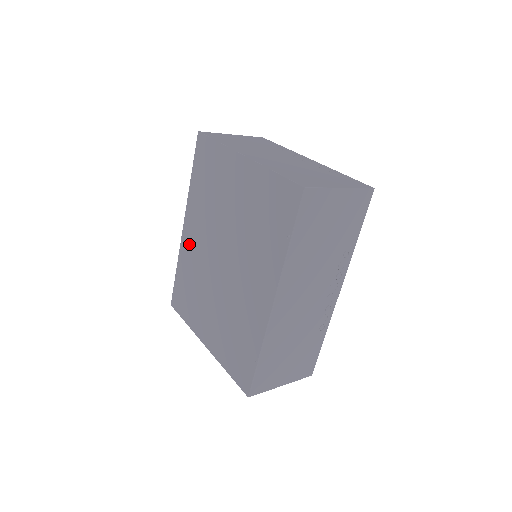
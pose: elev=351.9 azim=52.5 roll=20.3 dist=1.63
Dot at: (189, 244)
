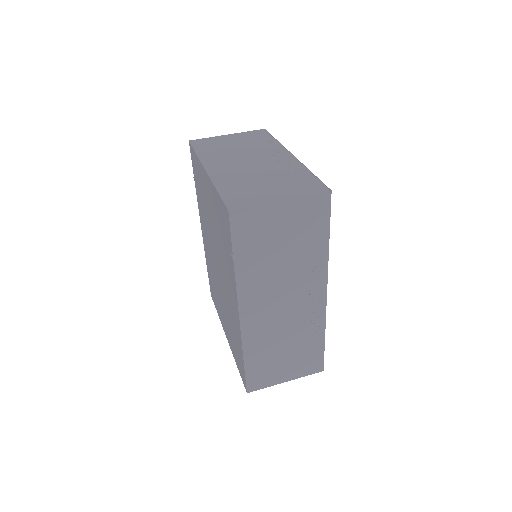
Dot at: (205, 245)
